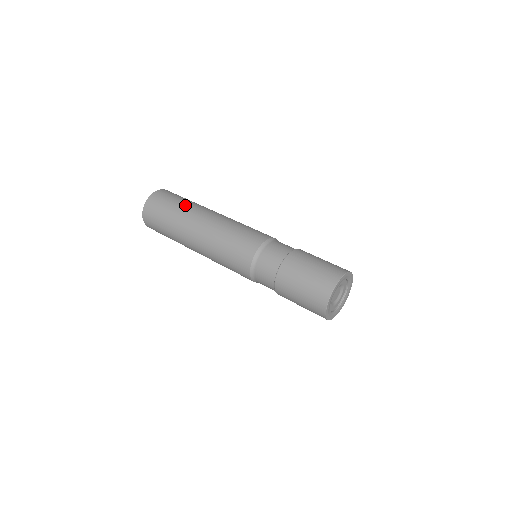
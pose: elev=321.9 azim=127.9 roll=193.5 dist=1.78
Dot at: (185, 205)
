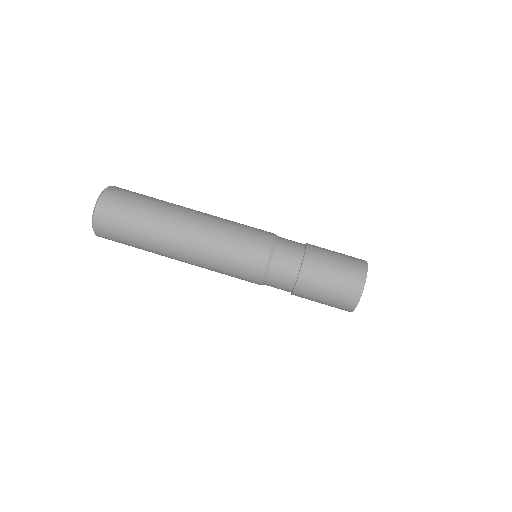
Dot at: (147, 227)
